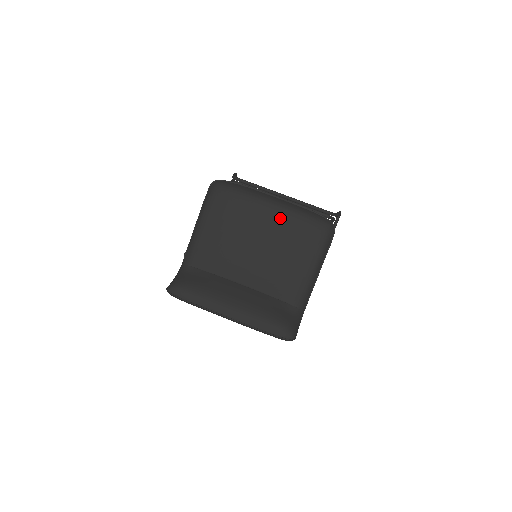
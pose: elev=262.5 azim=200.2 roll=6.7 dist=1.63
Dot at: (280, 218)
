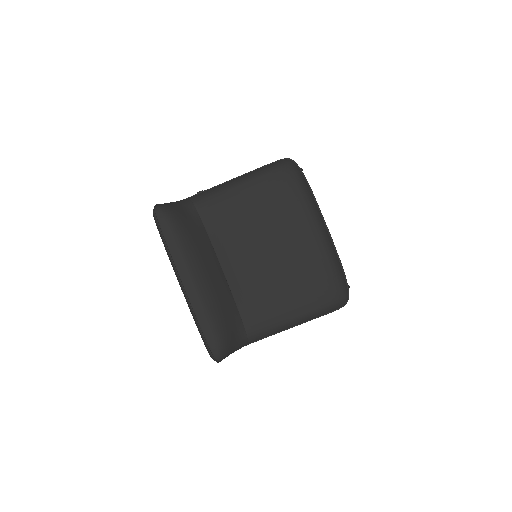
Dot at: (314, 249)
